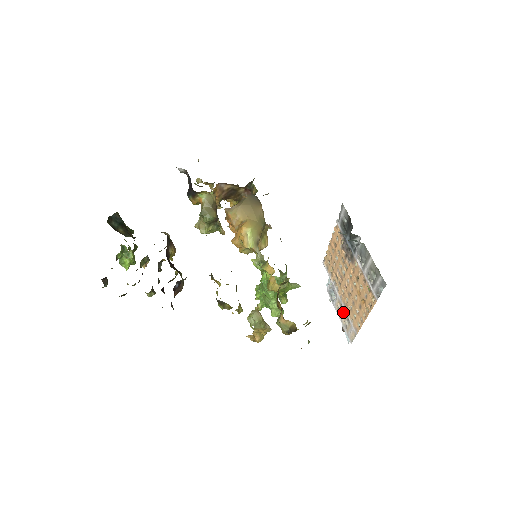
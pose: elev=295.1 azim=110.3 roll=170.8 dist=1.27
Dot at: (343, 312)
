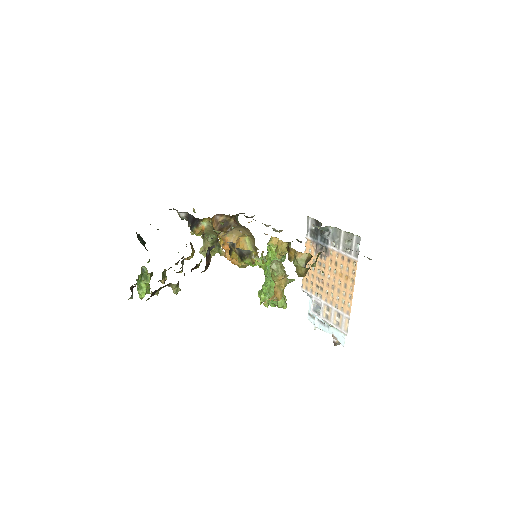
Dot at: (332, 312)
